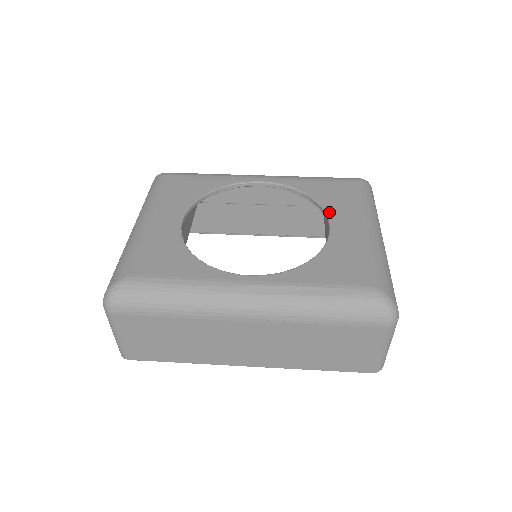
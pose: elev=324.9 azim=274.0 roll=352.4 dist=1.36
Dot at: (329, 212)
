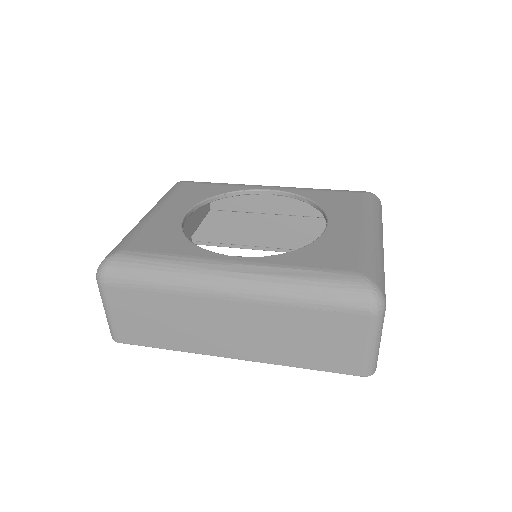
Dot at: (329, 214)
